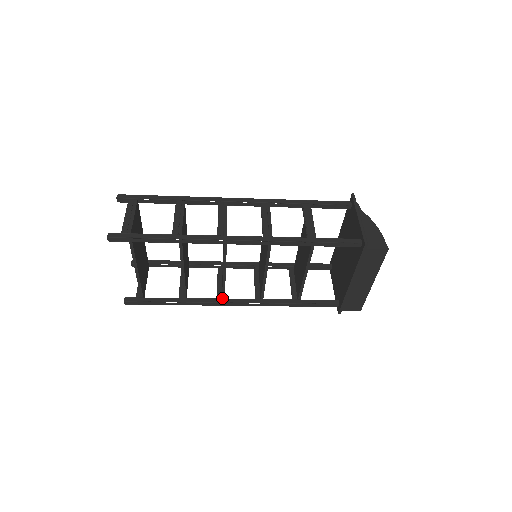
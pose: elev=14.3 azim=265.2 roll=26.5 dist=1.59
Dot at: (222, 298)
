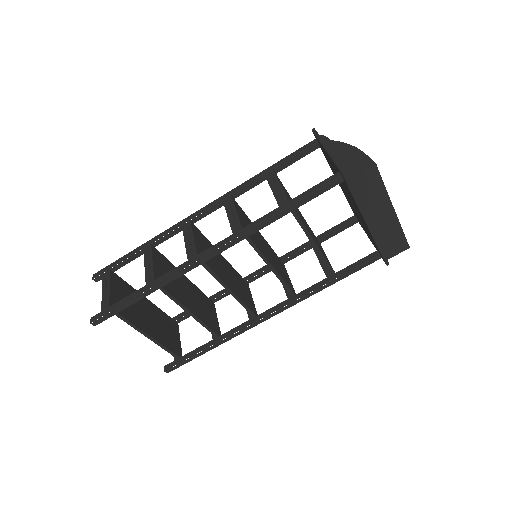
Dot at: (253, 317)
